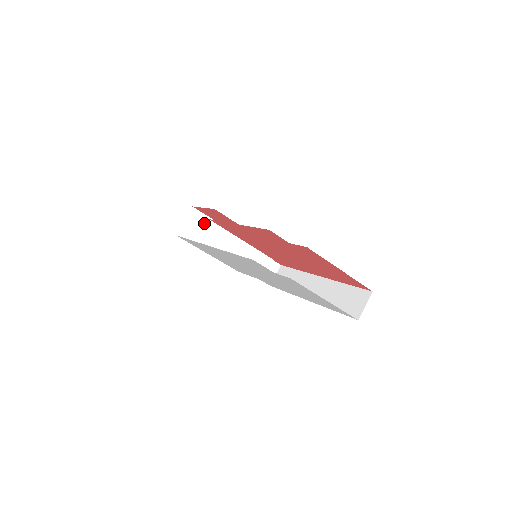
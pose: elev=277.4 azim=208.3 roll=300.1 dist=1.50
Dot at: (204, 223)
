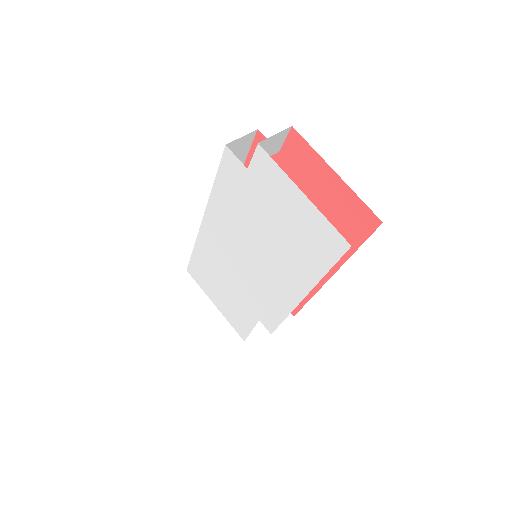
Dot at: occluded
